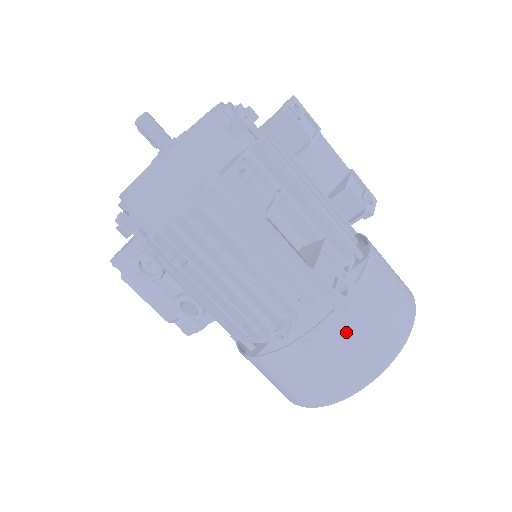
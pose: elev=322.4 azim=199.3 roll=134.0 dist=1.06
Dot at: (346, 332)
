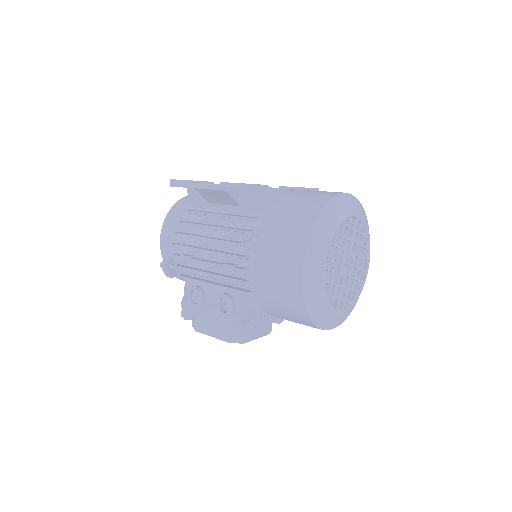
Dot at: (278, 213)
